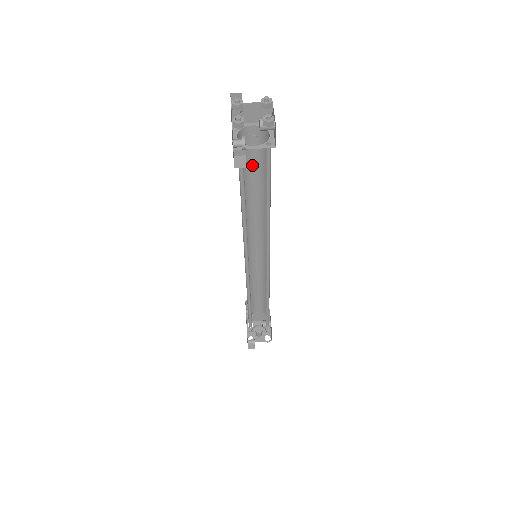
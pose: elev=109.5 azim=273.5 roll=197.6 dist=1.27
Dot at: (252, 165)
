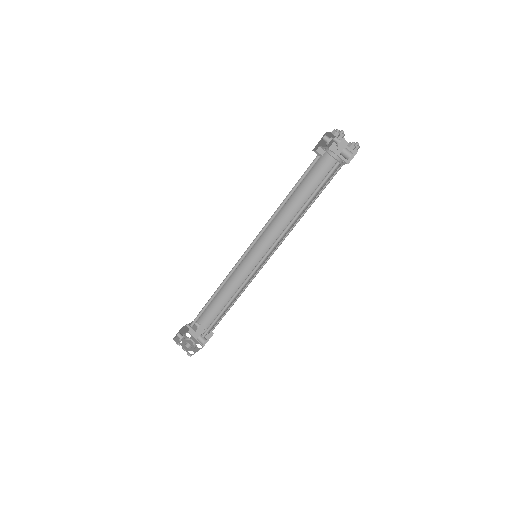
Dot at: (314, 183)
